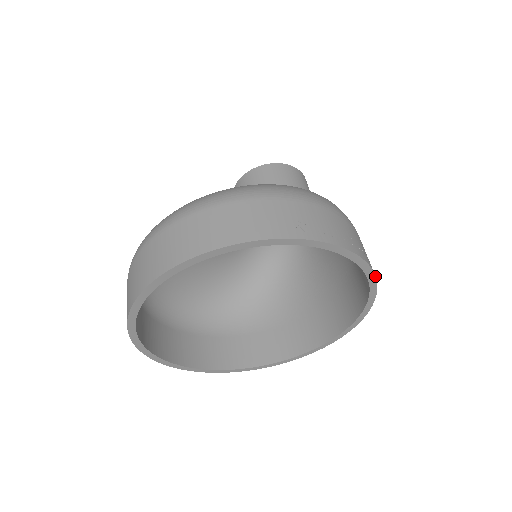
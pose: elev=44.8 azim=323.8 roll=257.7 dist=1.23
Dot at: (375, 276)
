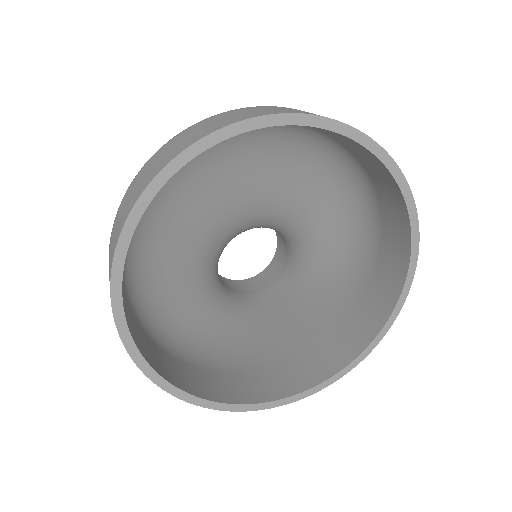
Dot at: occluded
